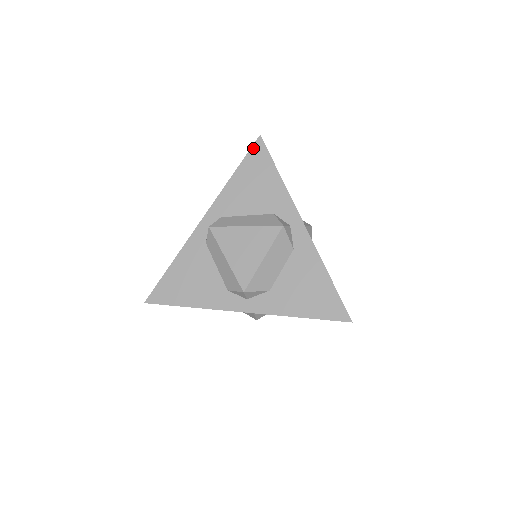
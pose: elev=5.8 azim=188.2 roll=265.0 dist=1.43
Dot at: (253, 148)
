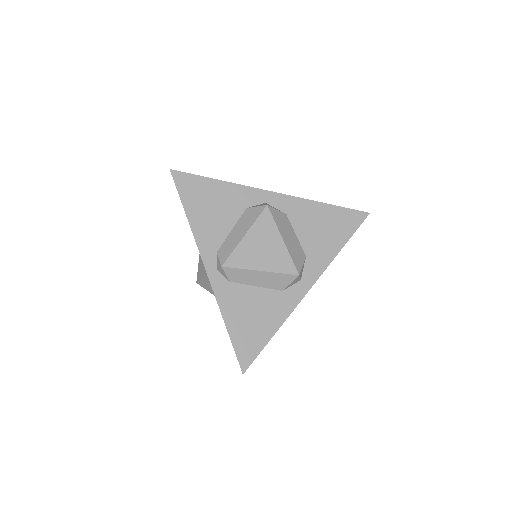
Dot at: (177, 183)
